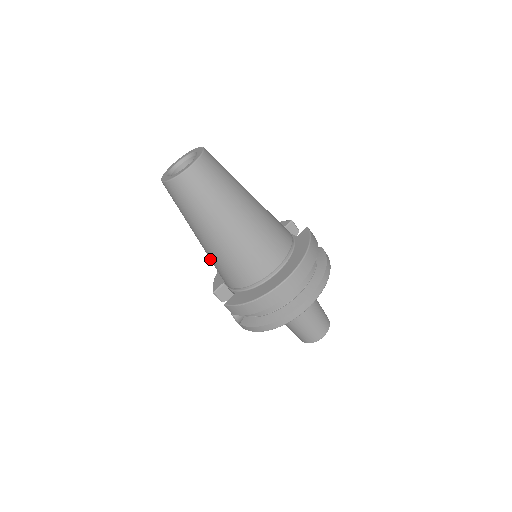
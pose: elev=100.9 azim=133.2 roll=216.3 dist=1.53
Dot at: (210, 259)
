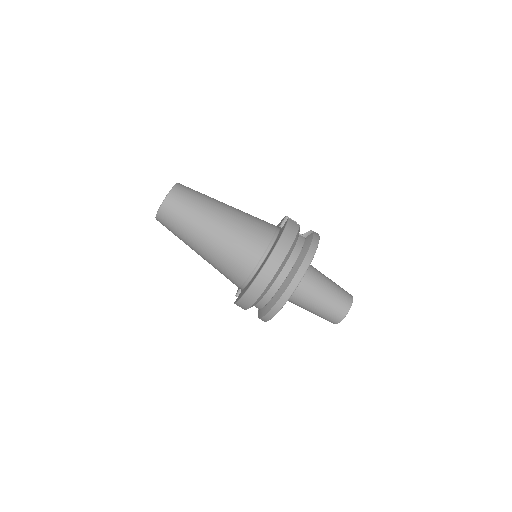
Dot at: occluded
